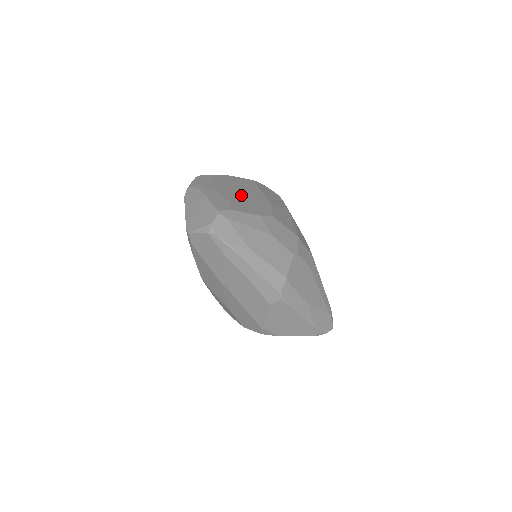
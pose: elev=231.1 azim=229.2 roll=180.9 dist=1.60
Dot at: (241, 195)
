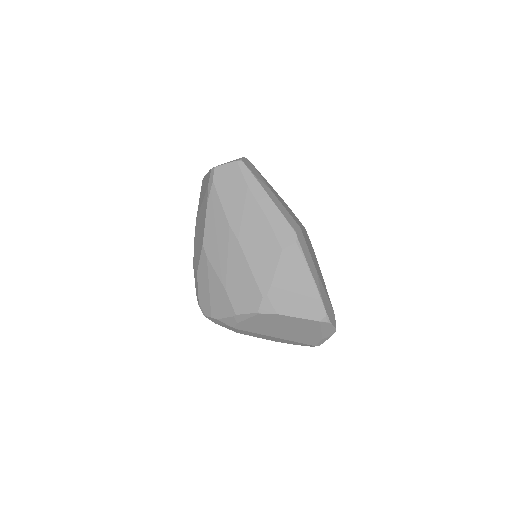
Dot at: occluded
